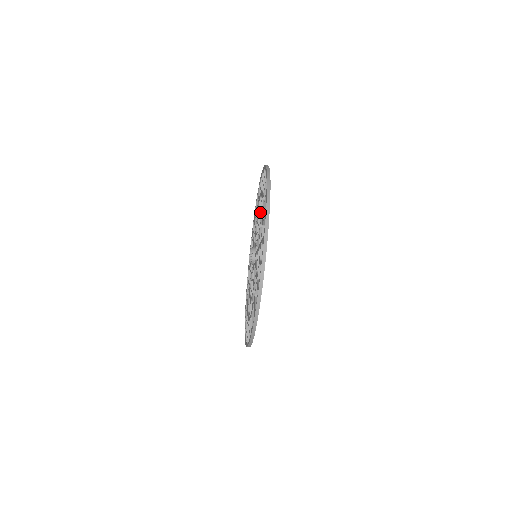
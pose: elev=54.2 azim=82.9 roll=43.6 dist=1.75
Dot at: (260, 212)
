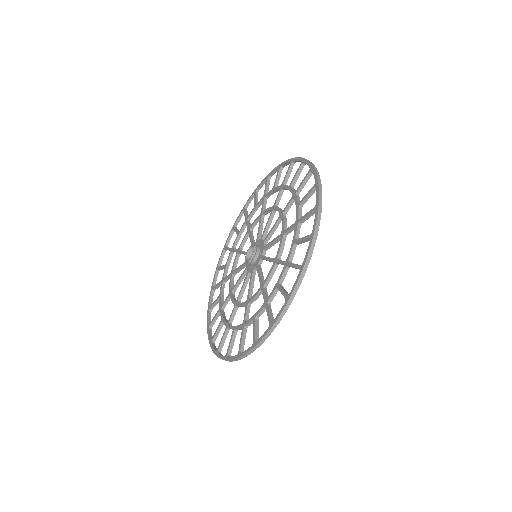
Dot at: (262, 211)
